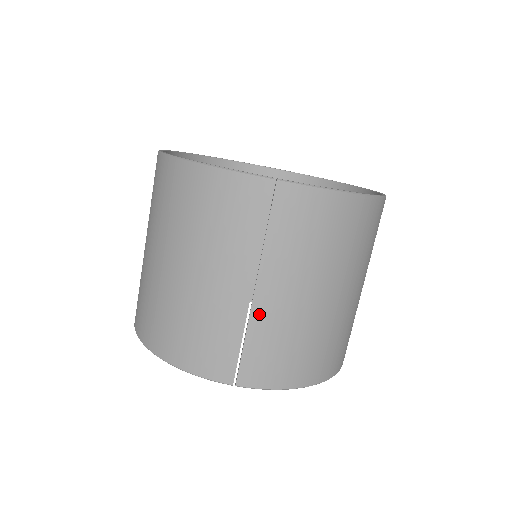
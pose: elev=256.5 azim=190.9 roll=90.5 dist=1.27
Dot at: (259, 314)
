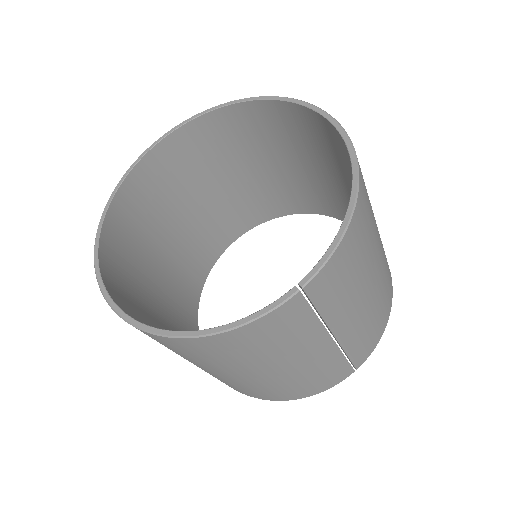
Dot at: (347, 340)
